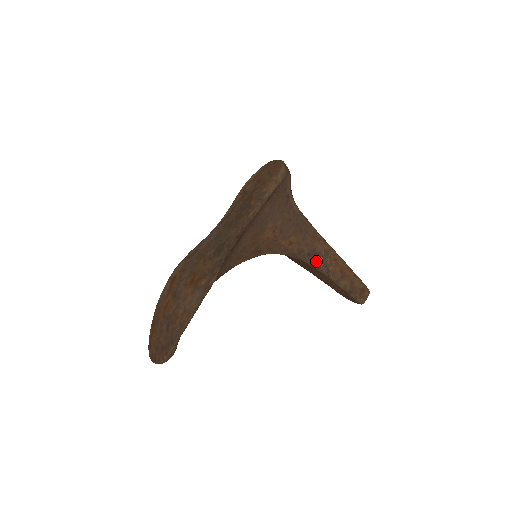
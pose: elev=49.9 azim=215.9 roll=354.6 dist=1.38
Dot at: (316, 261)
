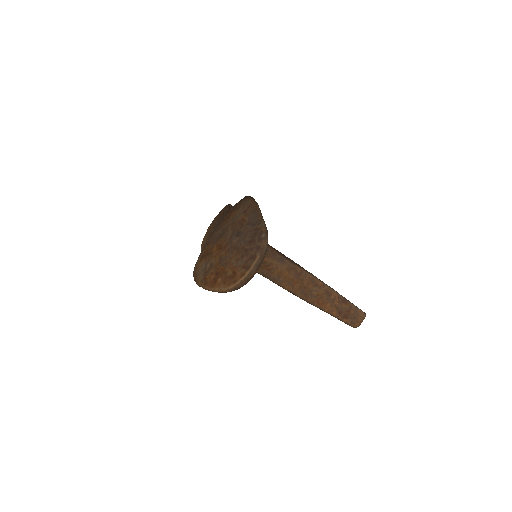
Dot at: (302, 268)
